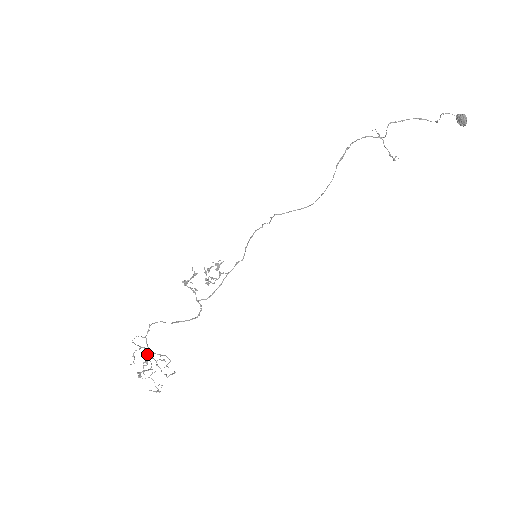
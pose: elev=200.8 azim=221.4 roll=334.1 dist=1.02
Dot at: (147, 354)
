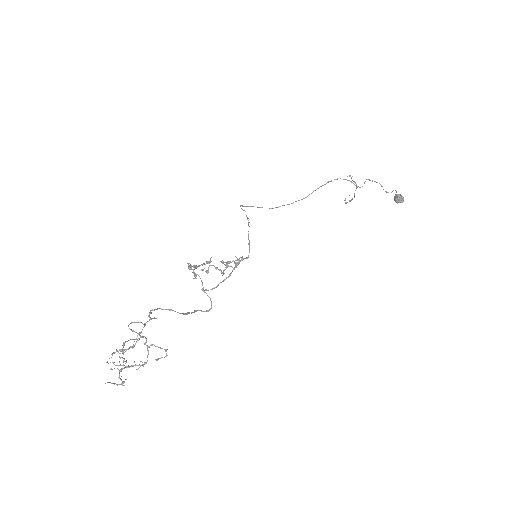
Dot at: (149, 346)
